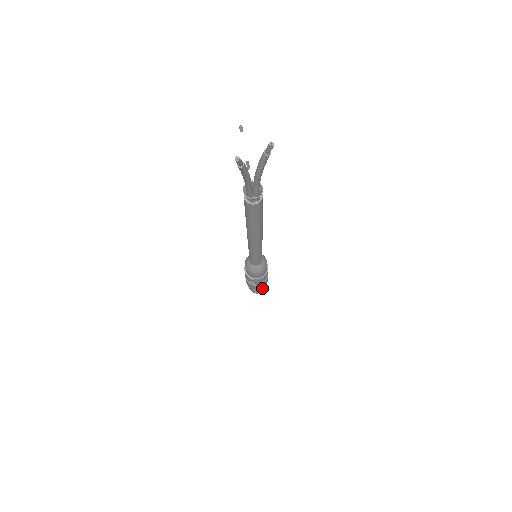
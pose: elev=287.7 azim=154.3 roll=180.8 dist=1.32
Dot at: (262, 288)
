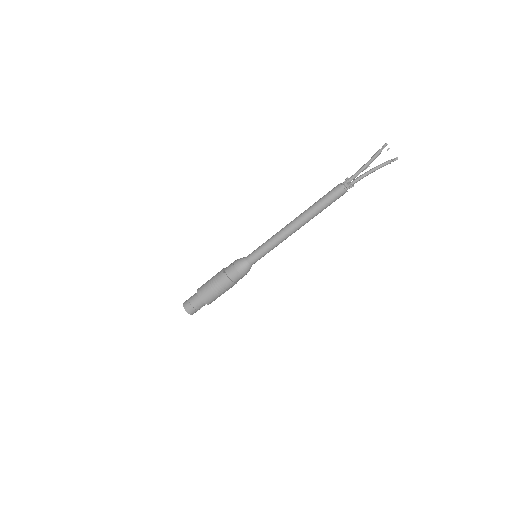
Dot at: (203, 301)
